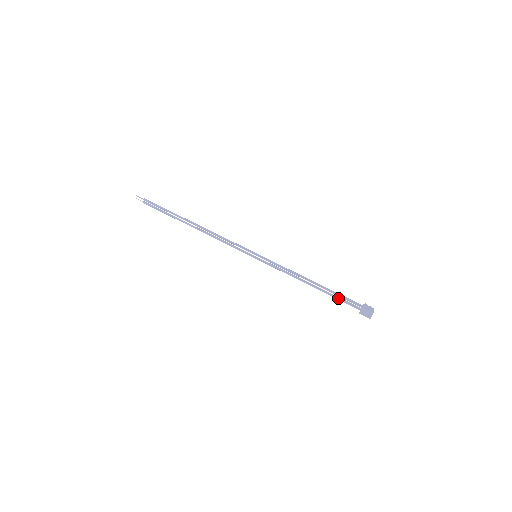
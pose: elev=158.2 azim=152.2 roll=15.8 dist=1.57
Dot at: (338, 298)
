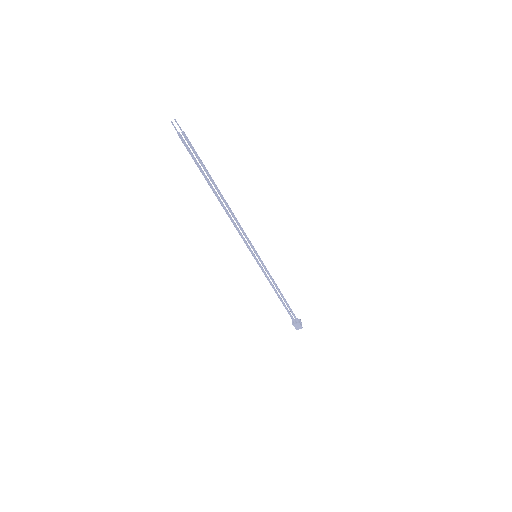
Dot at: (288, 310)
